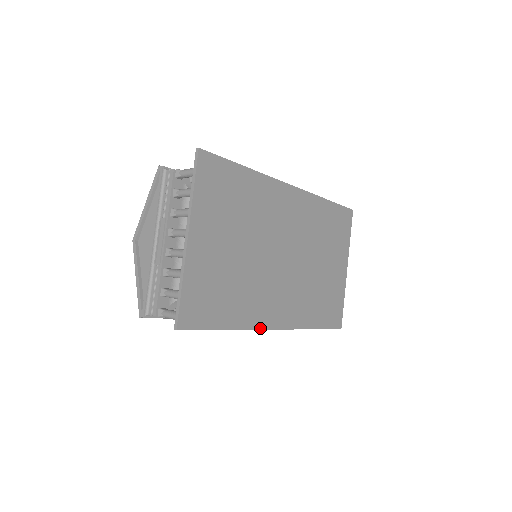
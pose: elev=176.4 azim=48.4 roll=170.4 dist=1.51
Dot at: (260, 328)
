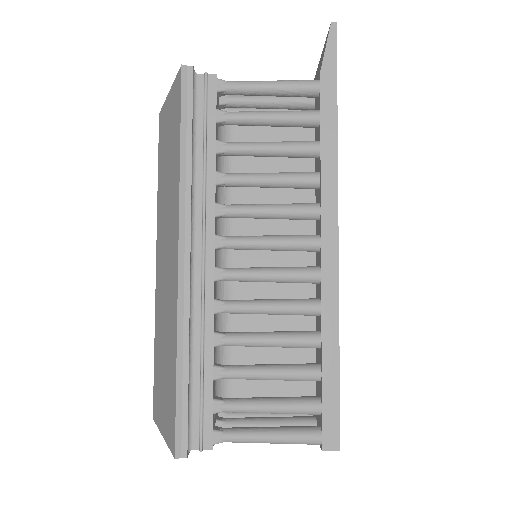
Dot at: (337, 187)
